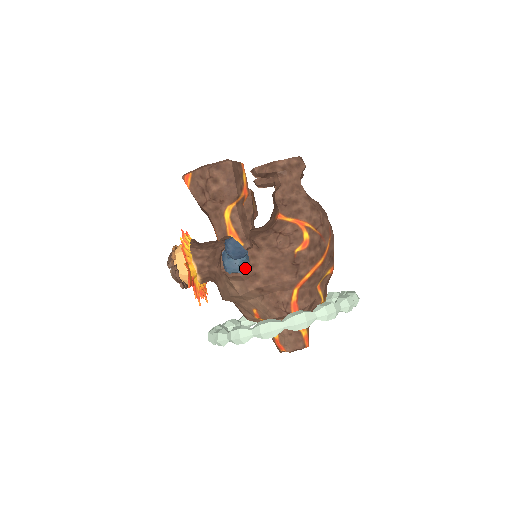
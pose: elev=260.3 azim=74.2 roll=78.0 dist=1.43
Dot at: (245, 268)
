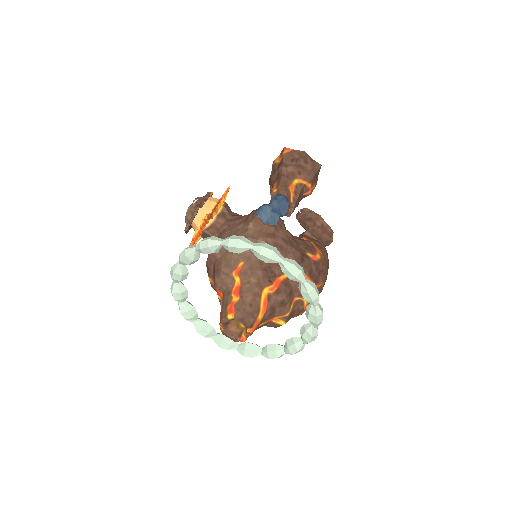
Dot at: (271, 224)
